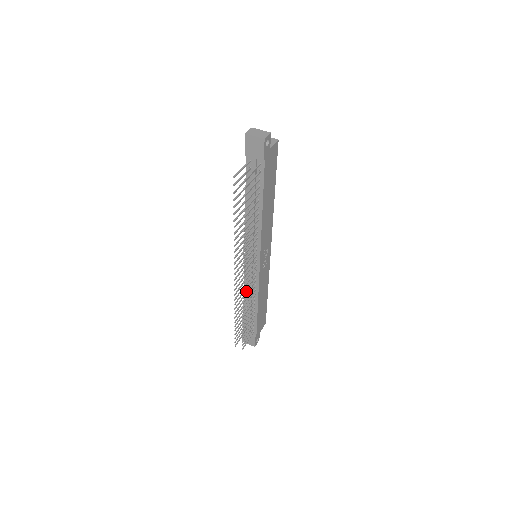
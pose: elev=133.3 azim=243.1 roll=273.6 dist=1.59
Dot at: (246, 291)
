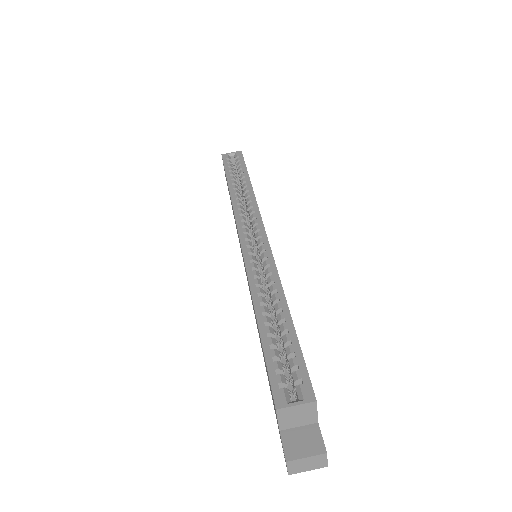
Dot at: occluded
